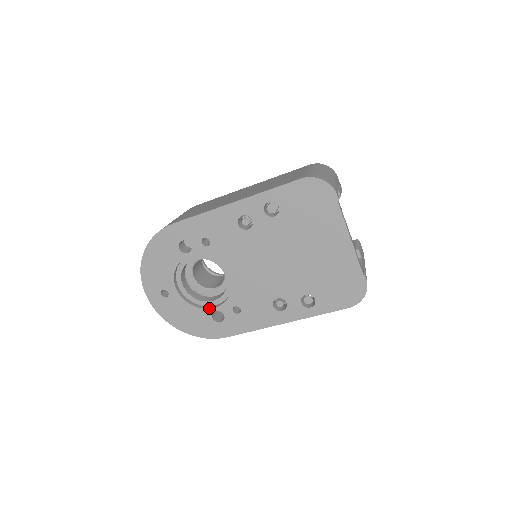
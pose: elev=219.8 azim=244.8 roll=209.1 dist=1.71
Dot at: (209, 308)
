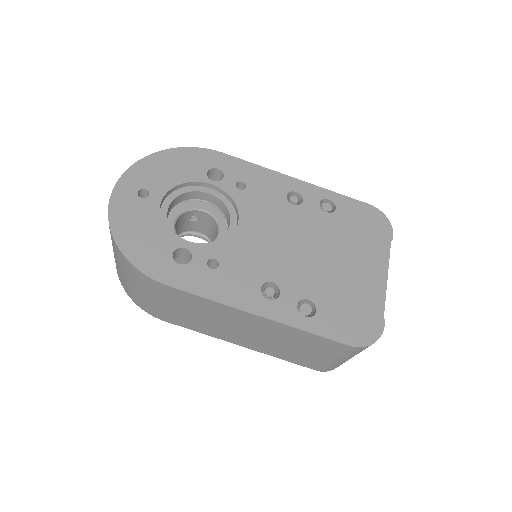
Dot at: (180, 240)
